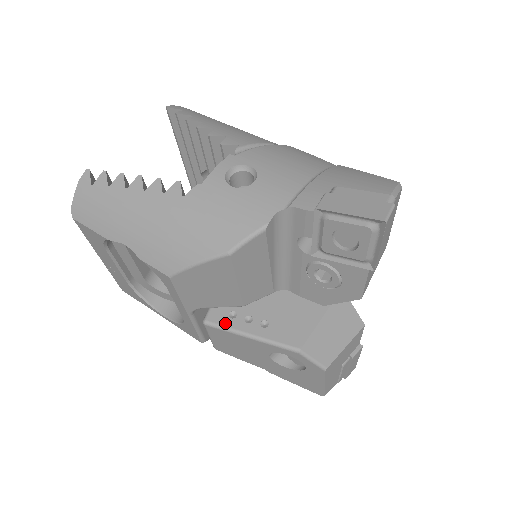
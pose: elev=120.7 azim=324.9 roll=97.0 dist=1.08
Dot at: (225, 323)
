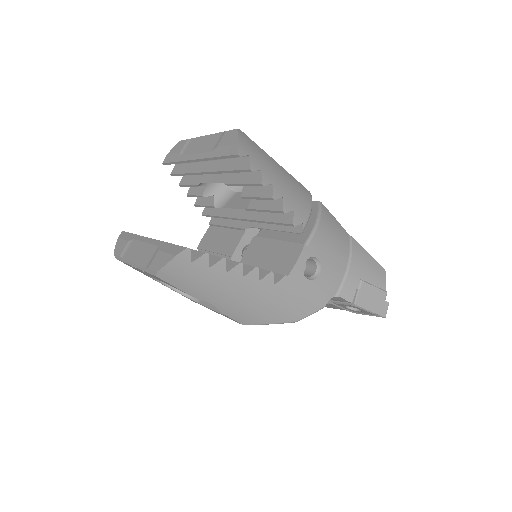
Dot at: occluded
